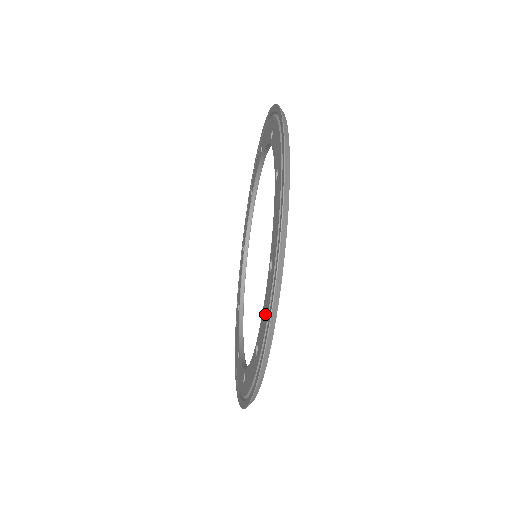
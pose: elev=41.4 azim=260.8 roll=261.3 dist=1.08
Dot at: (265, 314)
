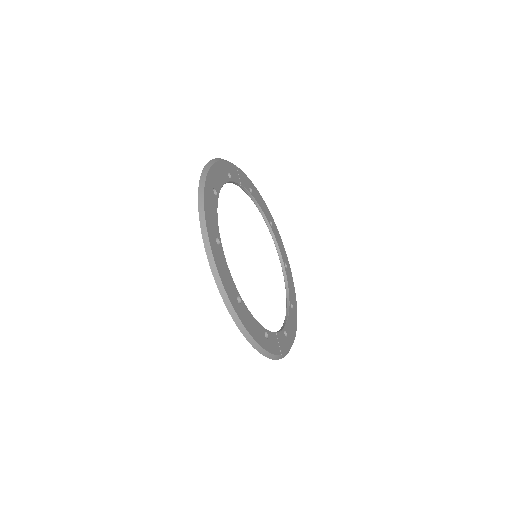
Dot at: occluded
